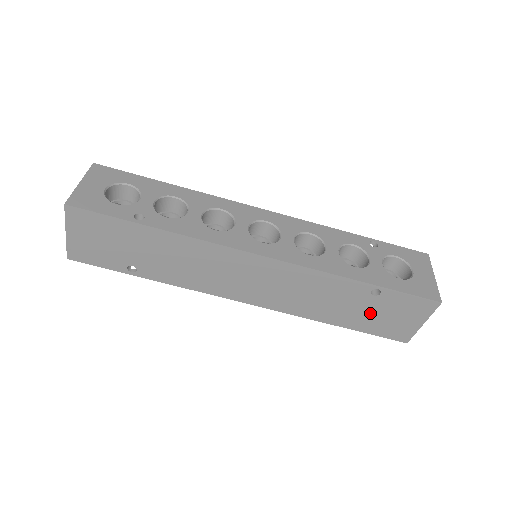
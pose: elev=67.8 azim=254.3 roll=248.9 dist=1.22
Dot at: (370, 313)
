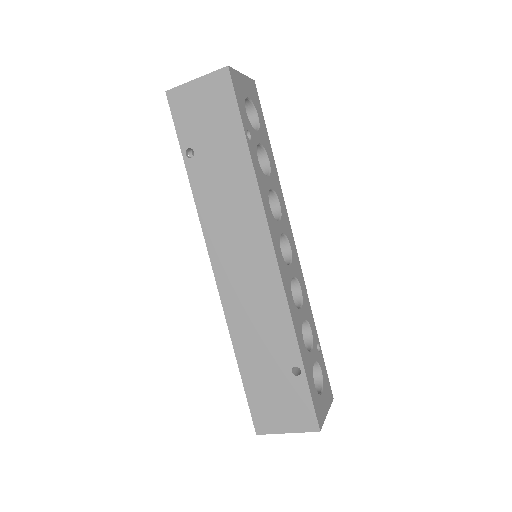
Dot at: (270, 381)
